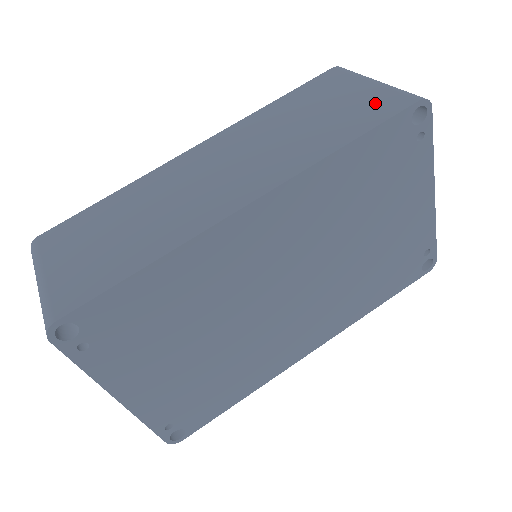
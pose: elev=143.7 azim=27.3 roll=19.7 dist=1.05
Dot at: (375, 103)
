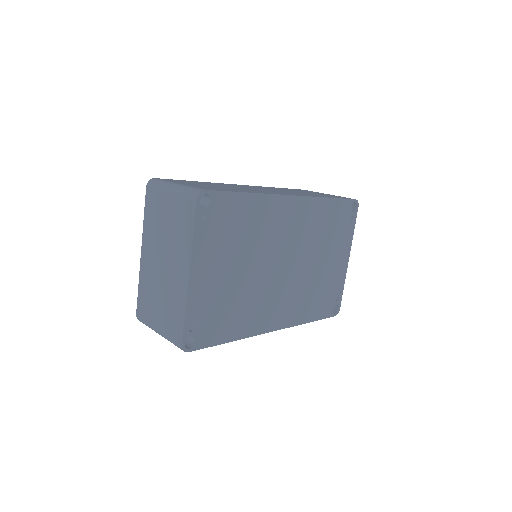
Dot at: (335, 196)
